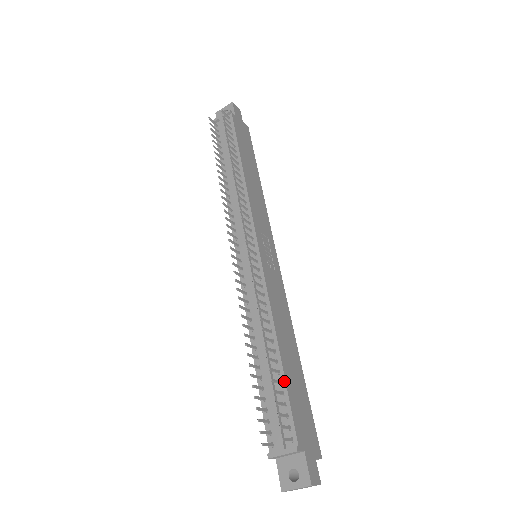
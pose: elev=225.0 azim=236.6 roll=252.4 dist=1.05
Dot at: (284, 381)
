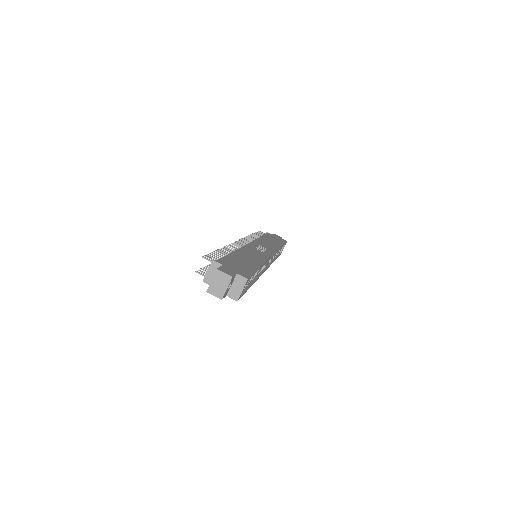
Dot at: (227, 255)
